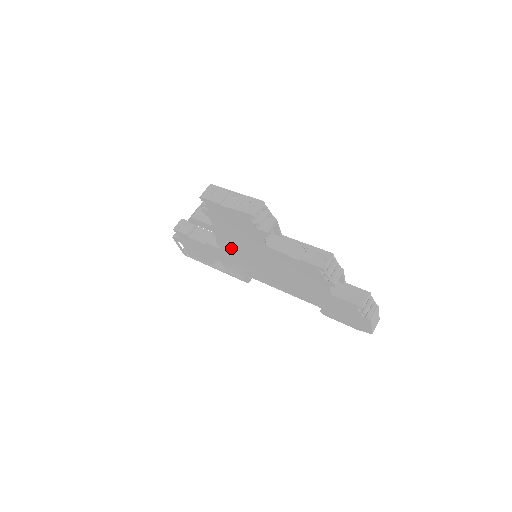
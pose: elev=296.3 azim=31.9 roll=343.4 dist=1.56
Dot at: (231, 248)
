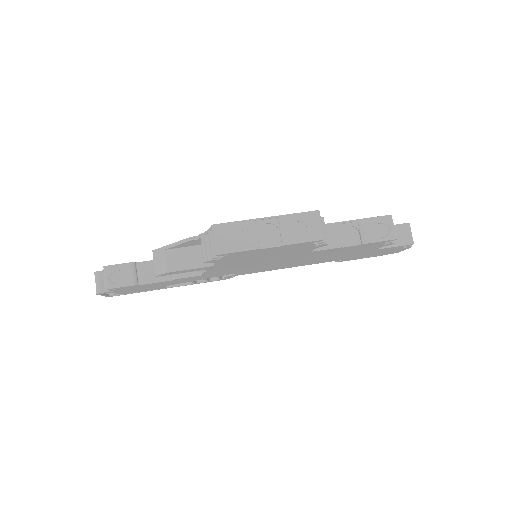
Dot at: (229, 269)
